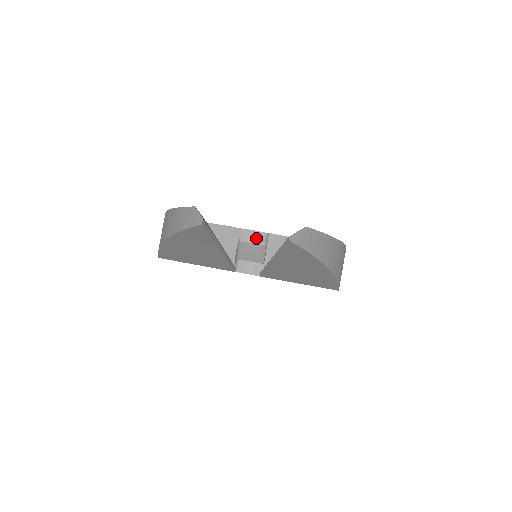
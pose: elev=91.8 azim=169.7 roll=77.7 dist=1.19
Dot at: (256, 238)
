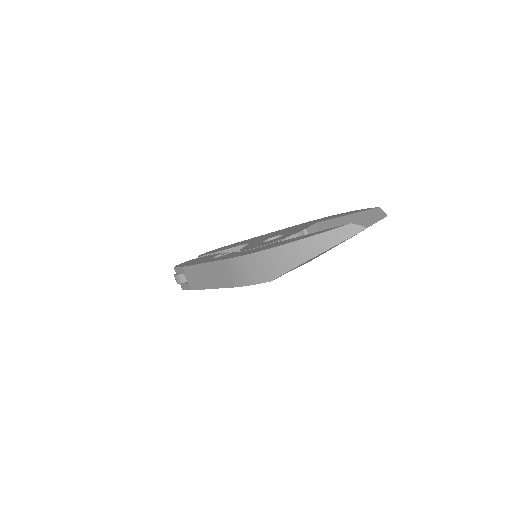
Dot at: occluded
